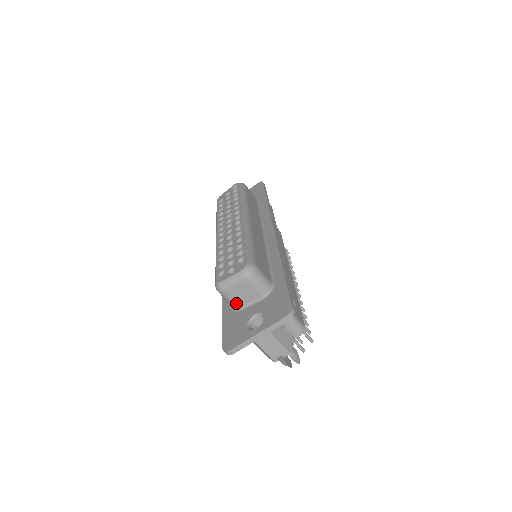
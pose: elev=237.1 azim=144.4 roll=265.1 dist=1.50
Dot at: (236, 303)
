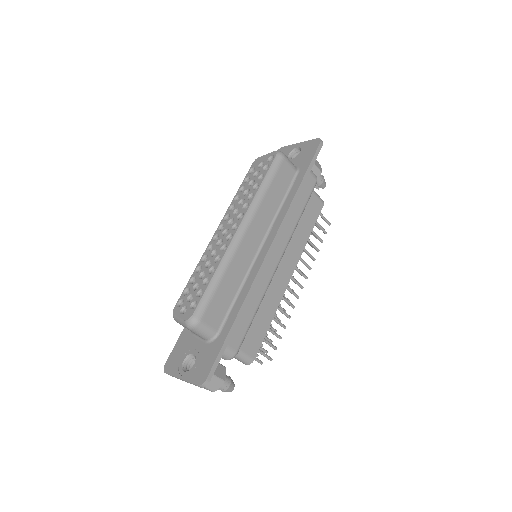
Dot at: occluded
